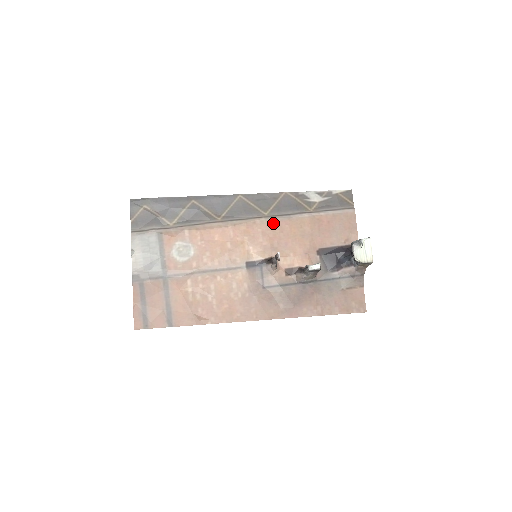
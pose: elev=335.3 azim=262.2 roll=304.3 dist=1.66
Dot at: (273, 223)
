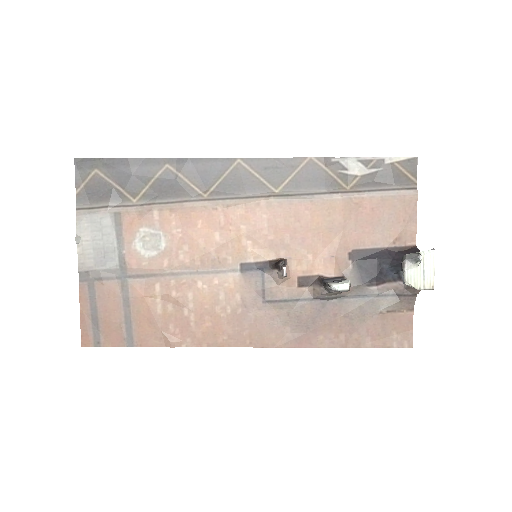
Dot at: (286, 206)
